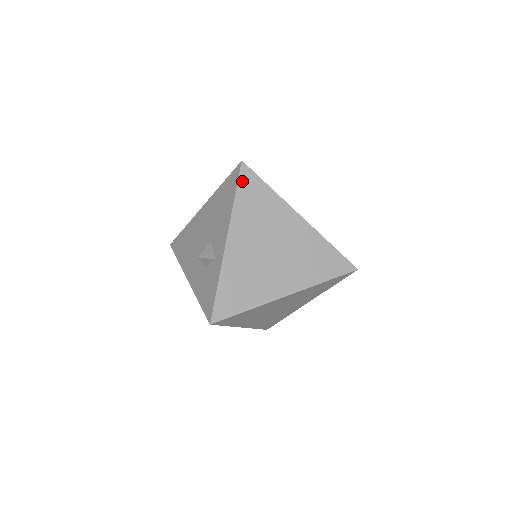
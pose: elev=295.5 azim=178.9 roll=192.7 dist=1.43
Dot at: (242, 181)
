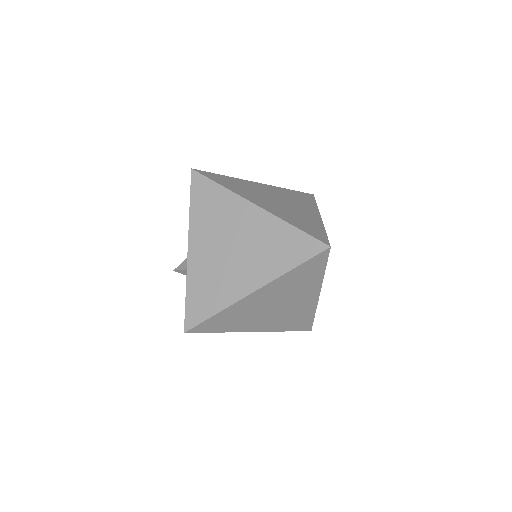
Dot at: (194, 188)
